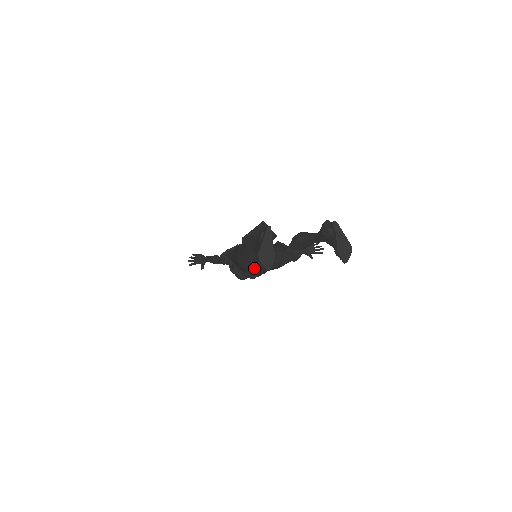
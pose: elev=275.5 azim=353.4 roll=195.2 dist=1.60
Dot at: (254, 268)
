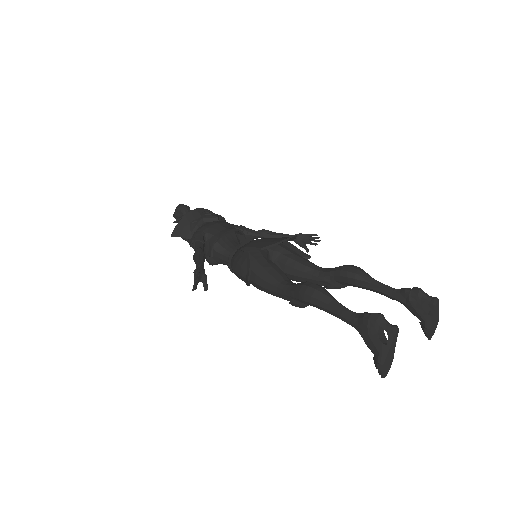
Dot at: occluded
